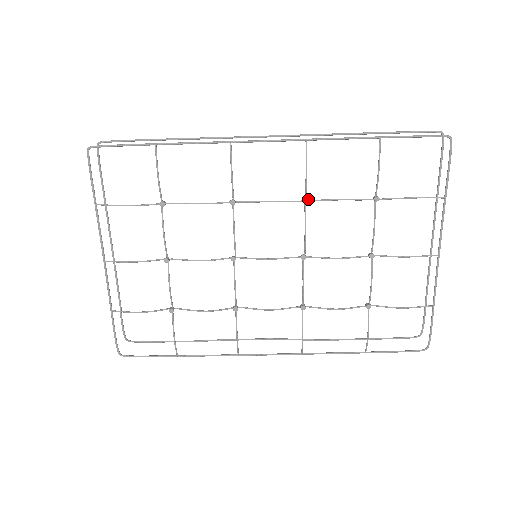
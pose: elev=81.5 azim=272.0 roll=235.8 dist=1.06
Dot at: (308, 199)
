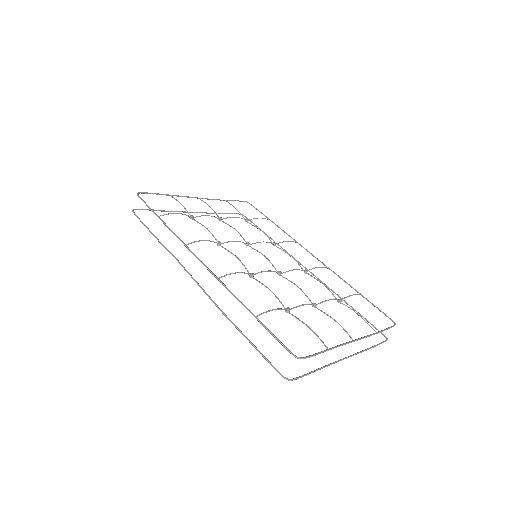
Dot at: occluded
